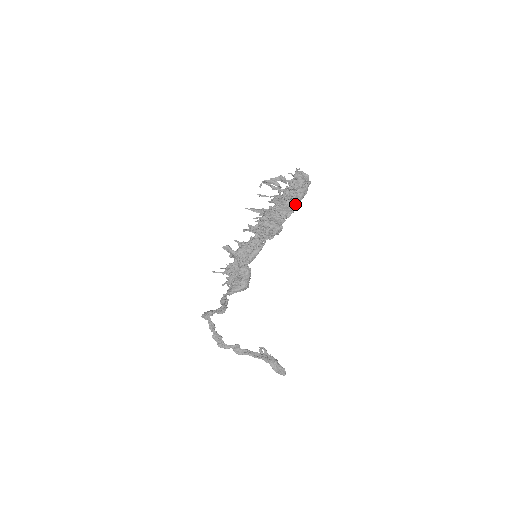
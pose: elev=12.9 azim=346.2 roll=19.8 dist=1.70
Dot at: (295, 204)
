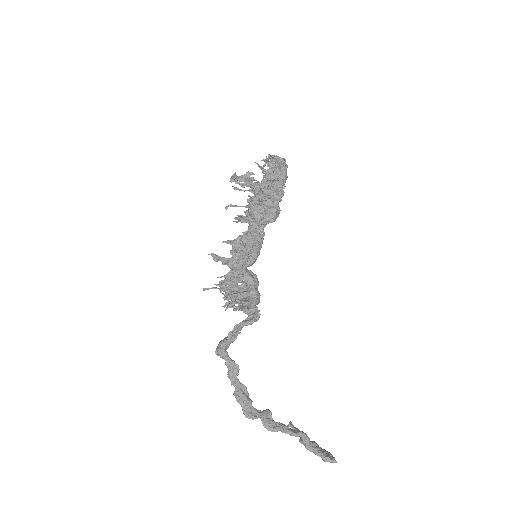
Dot at: (280, 188)
